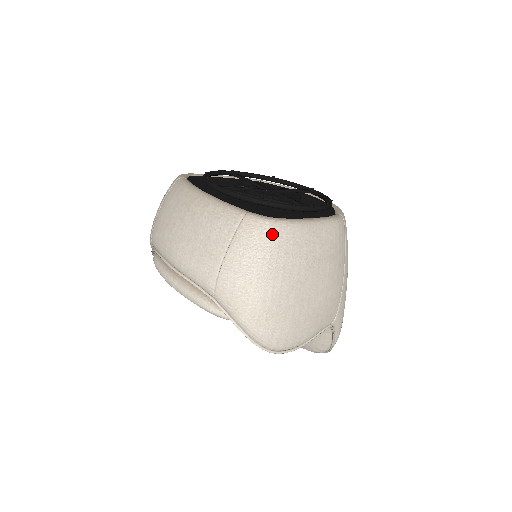
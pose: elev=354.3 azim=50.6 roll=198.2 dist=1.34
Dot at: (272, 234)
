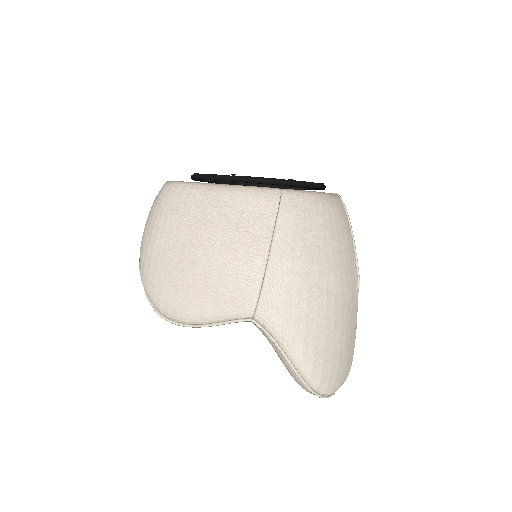
Dot at: (165, 193)
